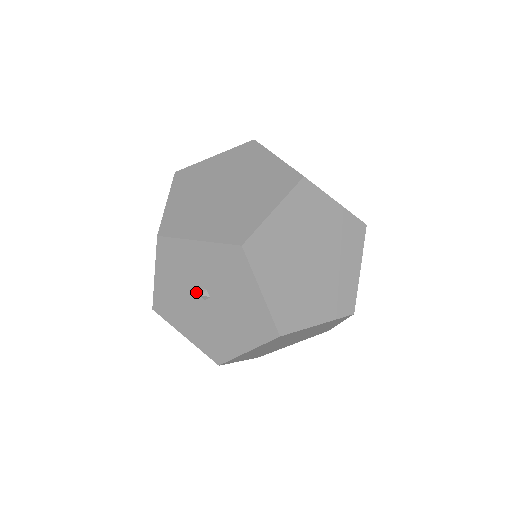
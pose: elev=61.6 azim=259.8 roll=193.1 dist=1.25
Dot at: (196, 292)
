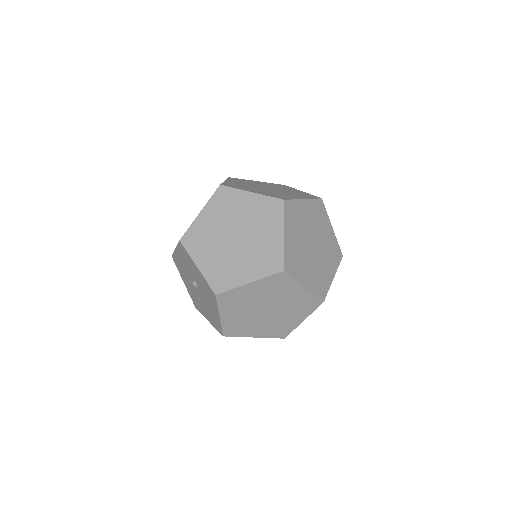
Dot at: (192, 279)
